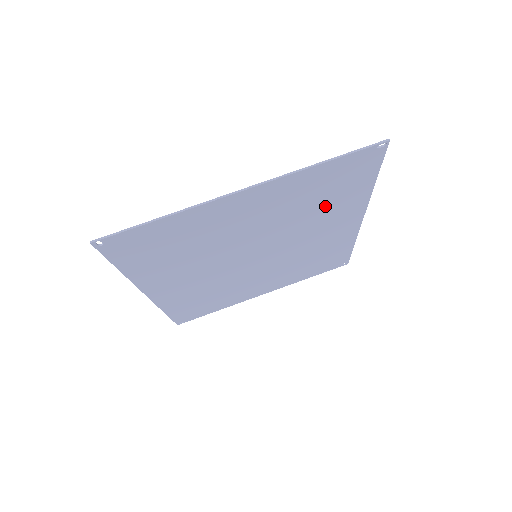
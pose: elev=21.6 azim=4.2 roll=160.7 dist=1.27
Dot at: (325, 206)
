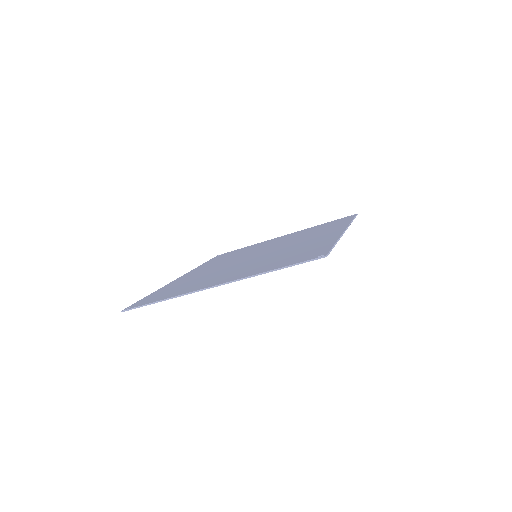
Dot at: occluded
